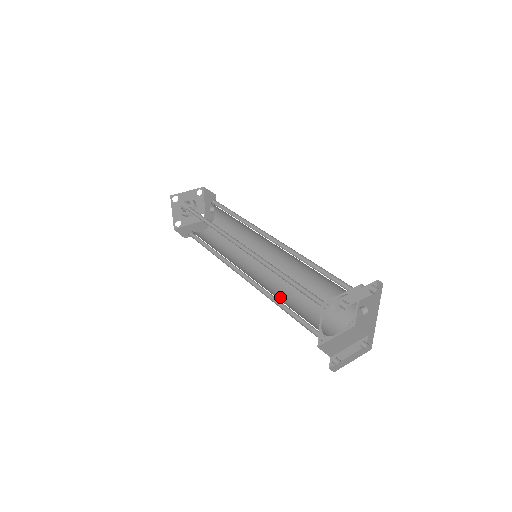
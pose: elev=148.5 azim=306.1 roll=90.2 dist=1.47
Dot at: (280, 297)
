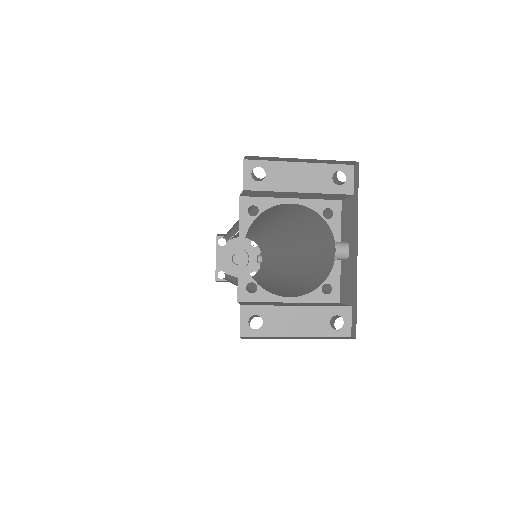
Dot at: occluded
